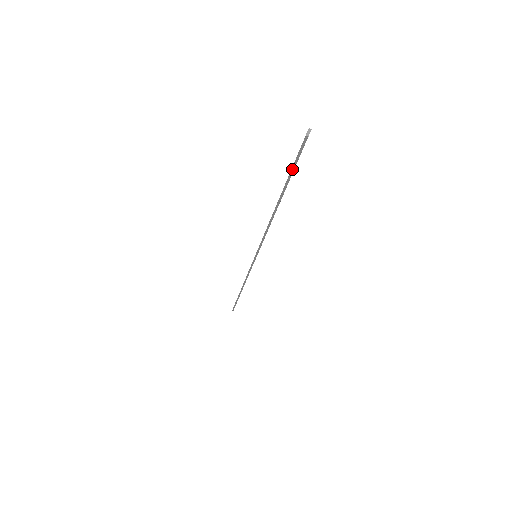
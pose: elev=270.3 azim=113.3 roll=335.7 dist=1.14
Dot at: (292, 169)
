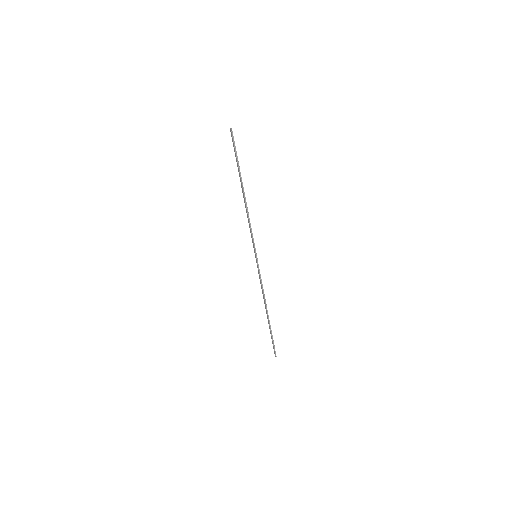
Dot at: (236, 155)
